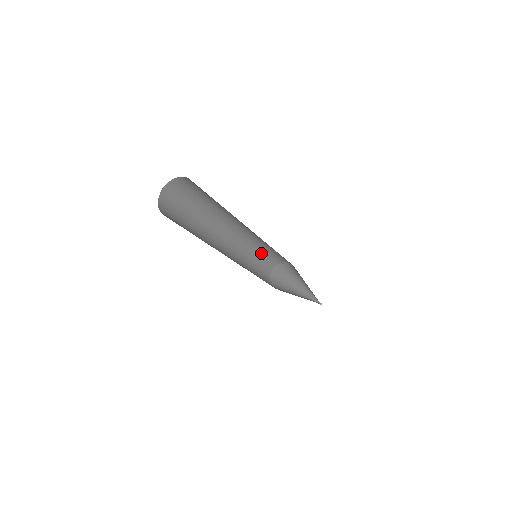
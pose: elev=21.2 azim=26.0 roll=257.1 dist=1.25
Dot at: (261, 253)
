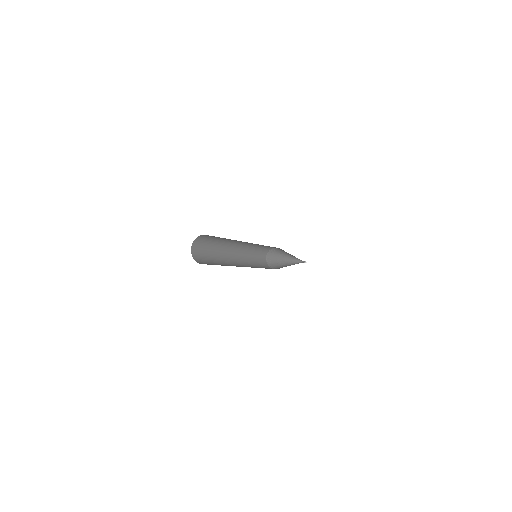
Dot at: (254, 257)
